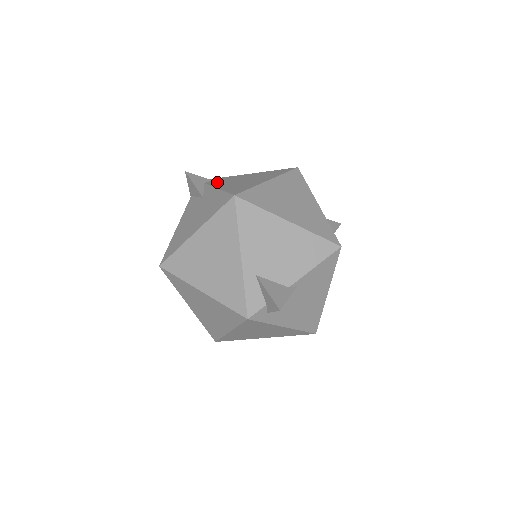
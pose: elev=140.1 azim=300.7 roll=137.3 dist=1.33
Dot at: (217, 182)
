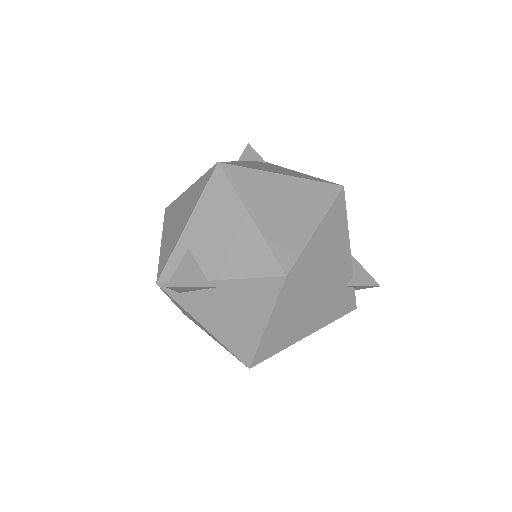
Dot at: (260, 163)
